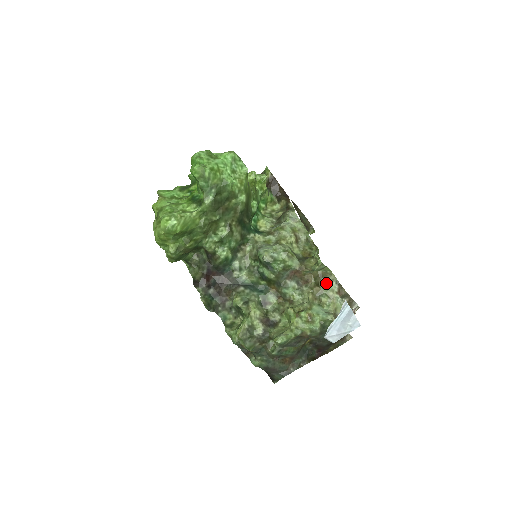
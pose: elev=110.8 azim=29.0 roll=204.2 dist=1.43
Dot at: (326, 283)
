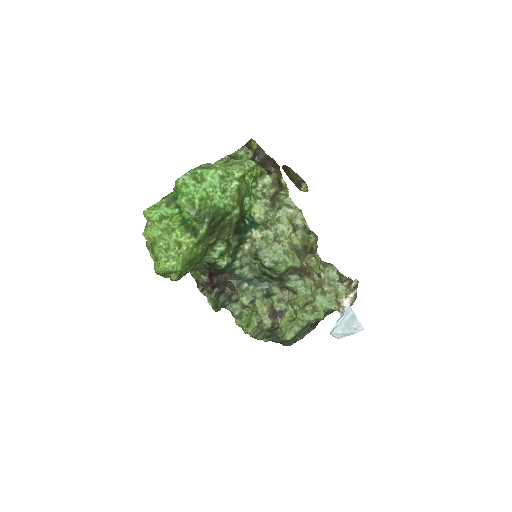
Dot at: (327, 273)
